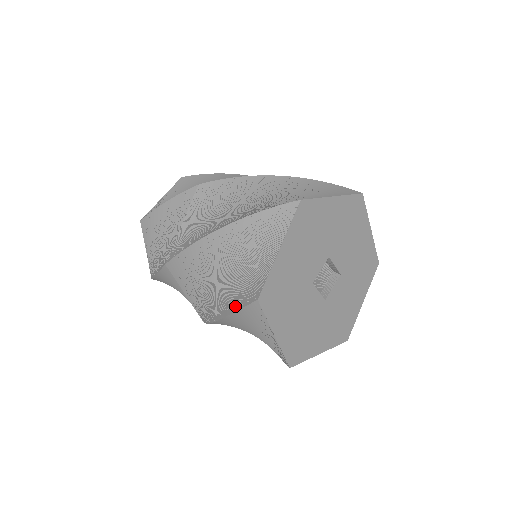
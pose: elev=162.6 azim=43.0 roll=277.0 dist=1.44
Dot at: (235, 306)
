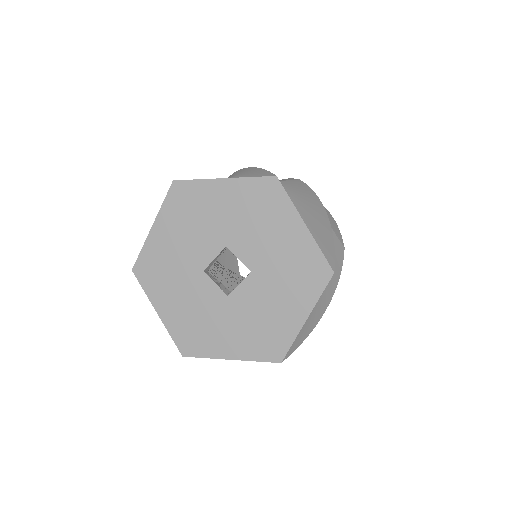
Dot at: occluded
